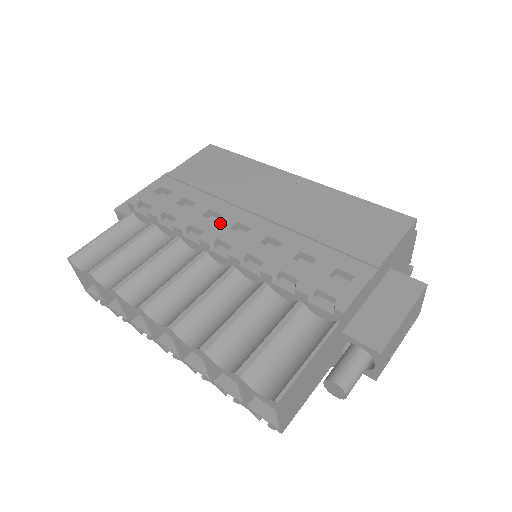
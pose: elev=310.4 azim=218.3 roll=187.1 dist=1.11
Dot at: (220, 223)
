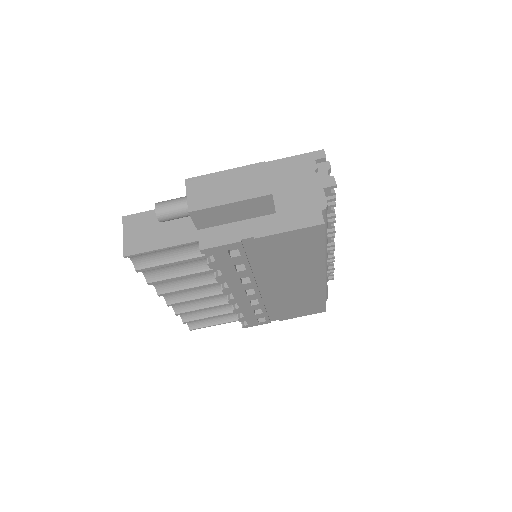
Dot at: (244, 287)
